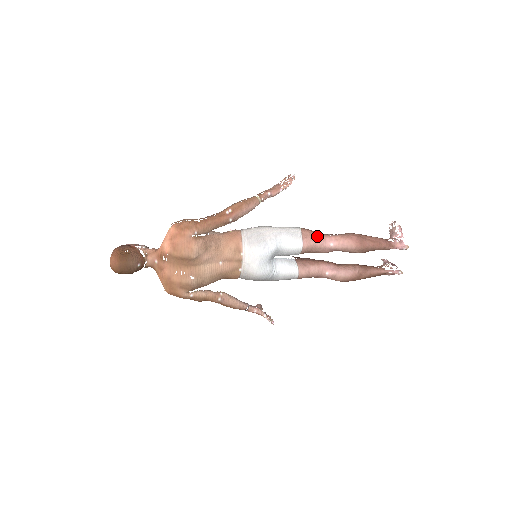
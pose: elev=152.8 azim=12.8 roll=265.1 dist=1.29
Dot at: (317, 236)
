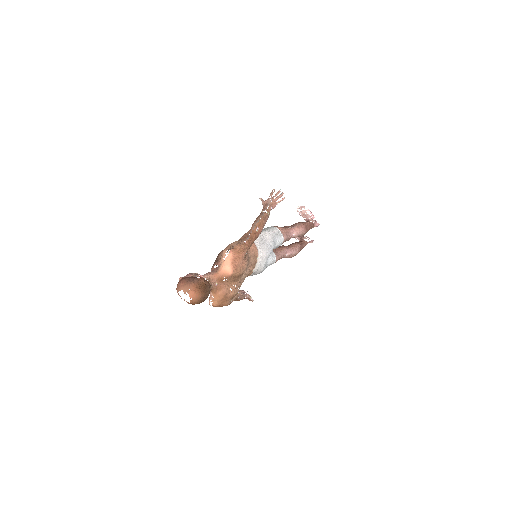
Dot at: (287, 231)
